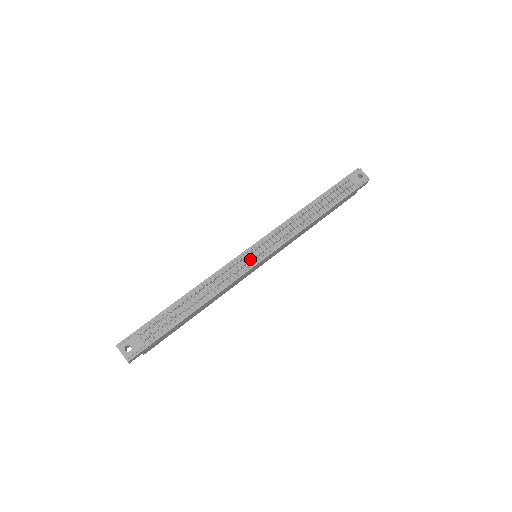
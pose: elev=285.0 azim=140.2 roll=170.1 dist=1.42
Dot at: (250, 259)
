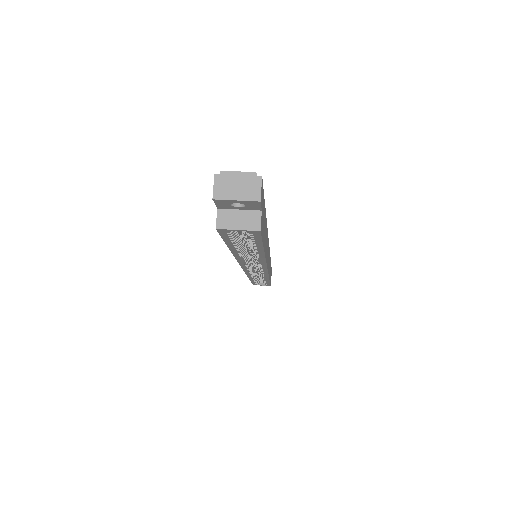
Dot at: occluded
